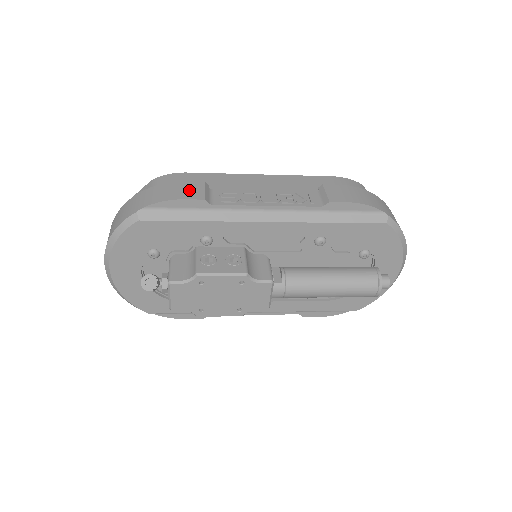
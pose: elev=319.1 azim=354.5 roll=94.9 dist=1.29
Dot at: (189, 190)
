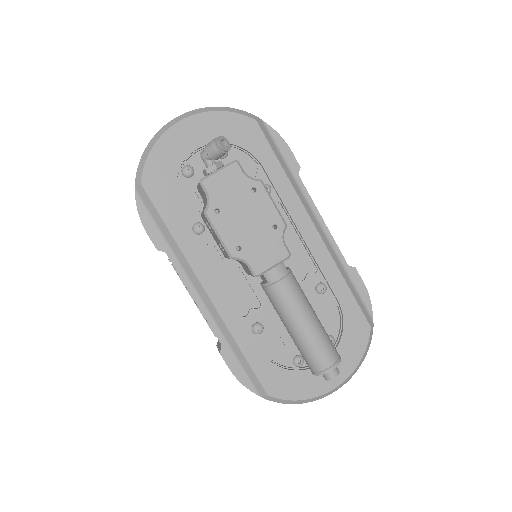
Dot at: occluded
